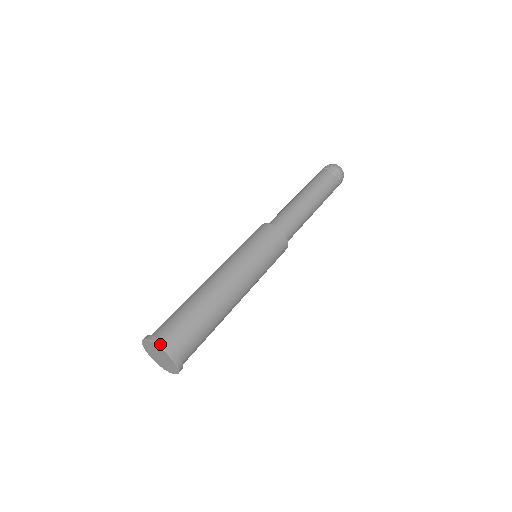
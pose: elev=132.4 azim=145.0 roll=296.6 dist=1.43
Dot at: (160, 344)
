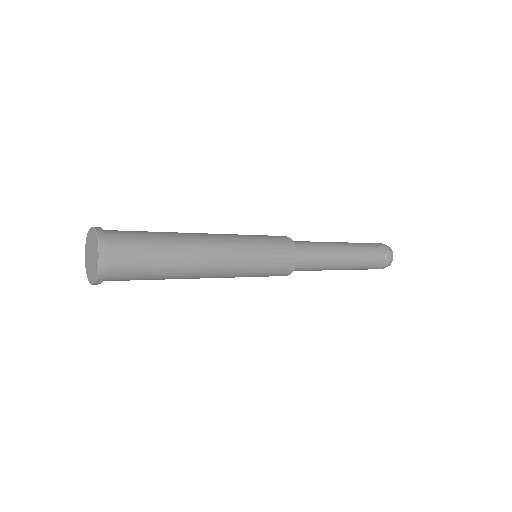
Dot at: occluded
